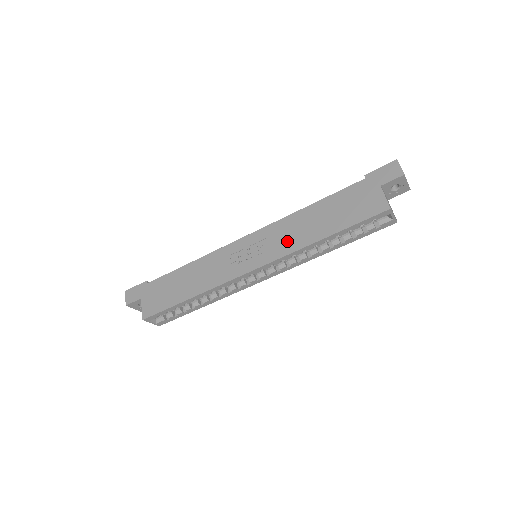
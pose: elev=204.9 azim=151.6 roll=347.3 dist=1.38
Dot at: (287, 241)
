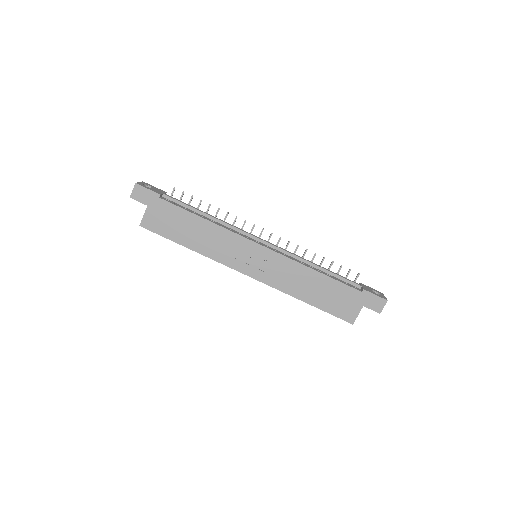
Dot at: (284, 280)
